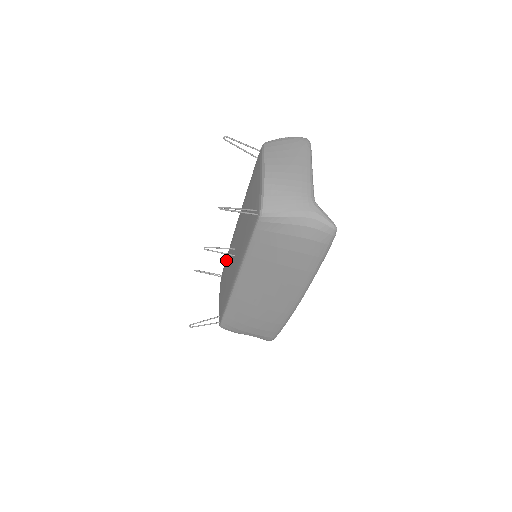
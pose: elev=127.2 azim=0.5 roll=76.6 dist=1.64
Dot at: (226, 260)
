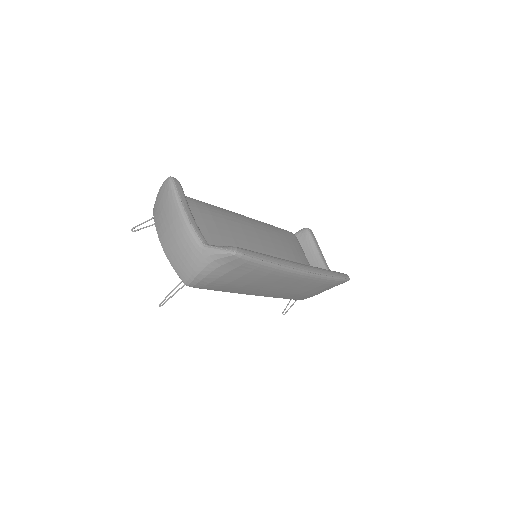
Dot at: occluded
